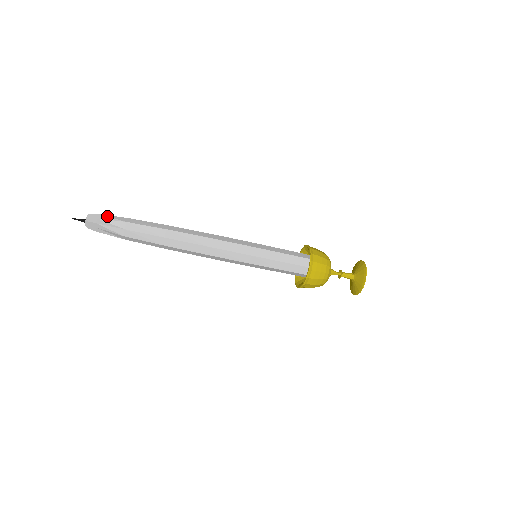
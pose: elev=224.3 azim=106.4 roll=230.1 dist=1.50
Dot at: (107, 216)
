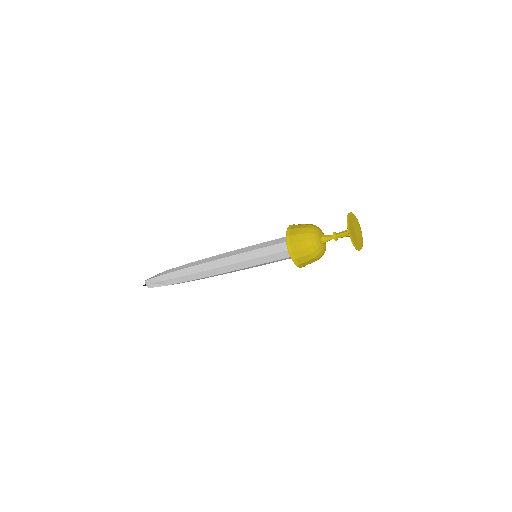
Dot at: (153, 280)
